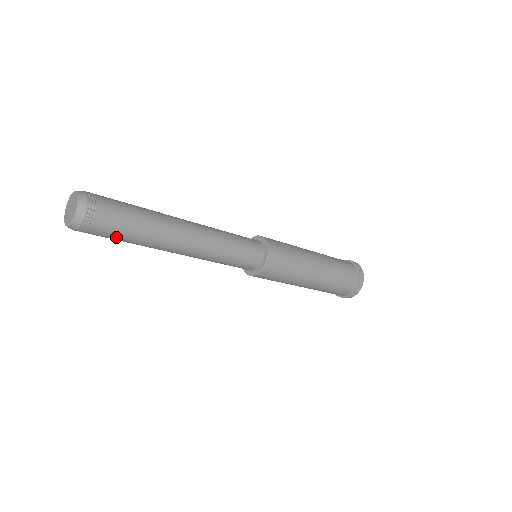
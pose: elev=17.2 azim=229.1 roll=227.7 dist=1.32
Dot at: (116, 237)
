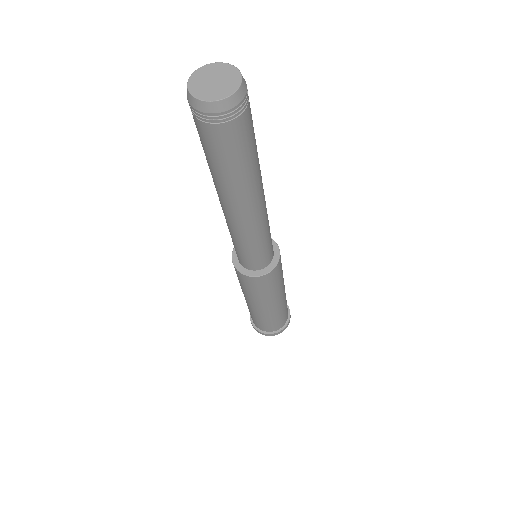
Dot at: (229, 153)
